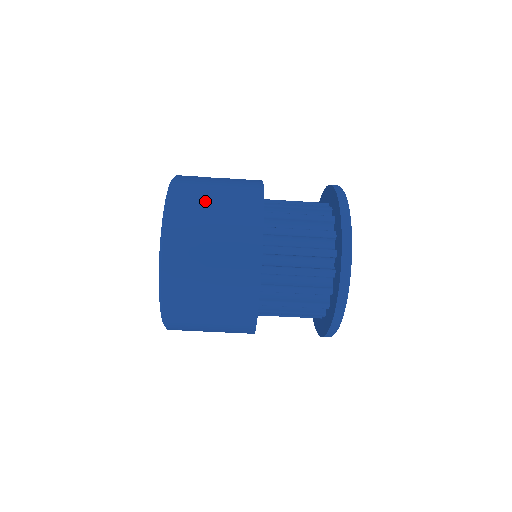
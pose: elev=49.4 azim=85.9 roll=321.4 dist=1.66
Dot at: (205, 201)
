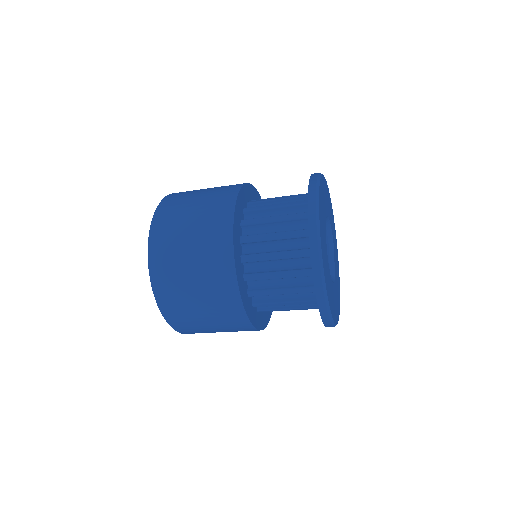
Dot at: (193, 193)
